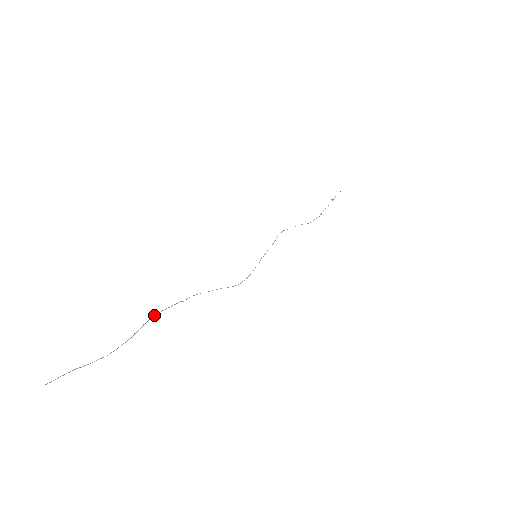
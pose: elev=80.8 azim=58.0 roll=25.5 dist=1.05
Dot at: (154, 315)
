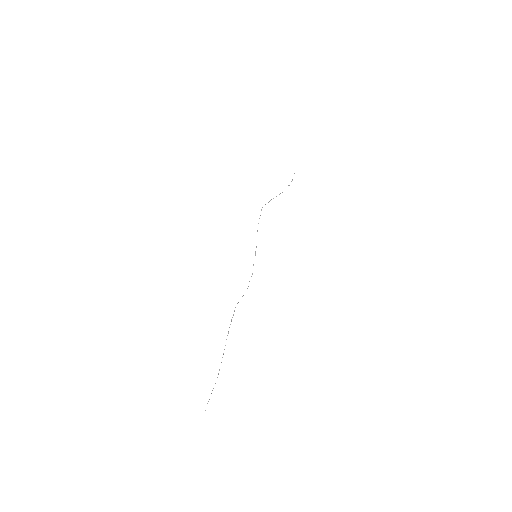
Dot at: occluded
